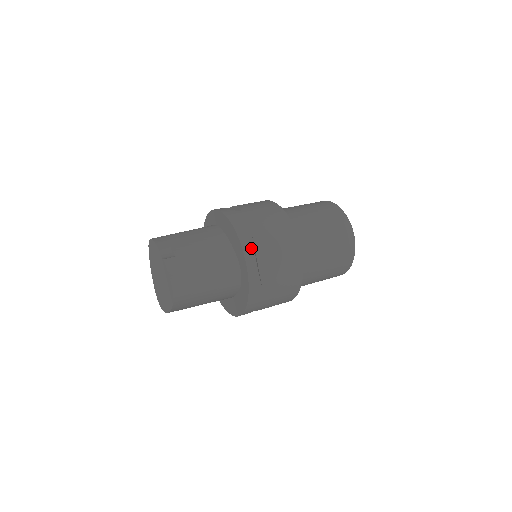
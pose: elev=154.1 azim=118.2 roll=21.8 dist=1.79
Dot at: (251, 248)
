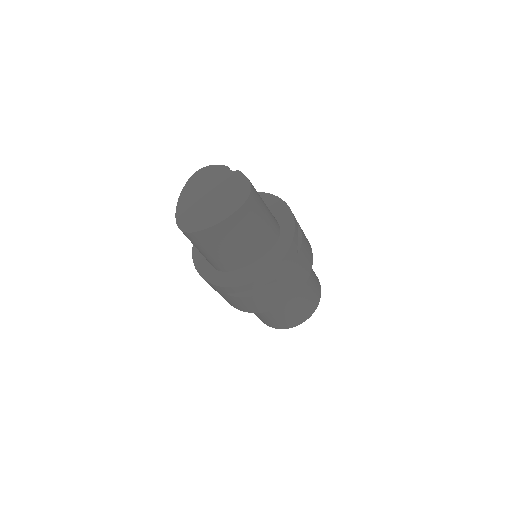
Dot at: occluded
